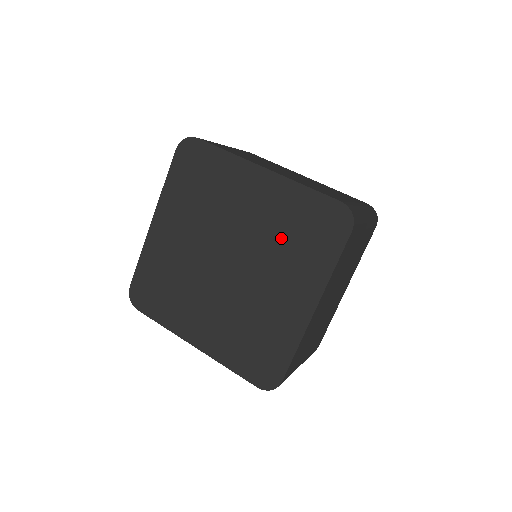
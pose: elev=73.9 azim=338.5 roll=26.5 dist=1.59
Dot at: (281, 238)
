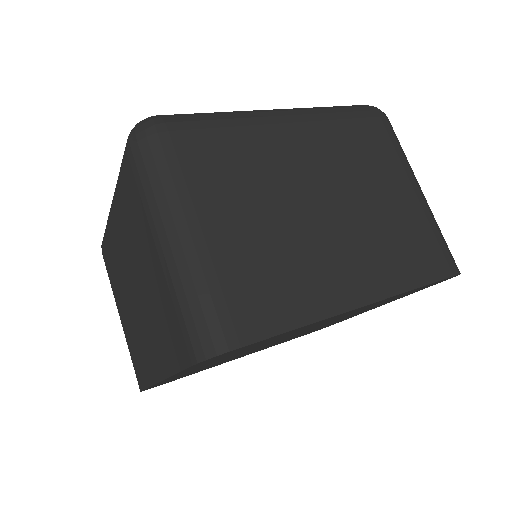
Dot at: occluded
